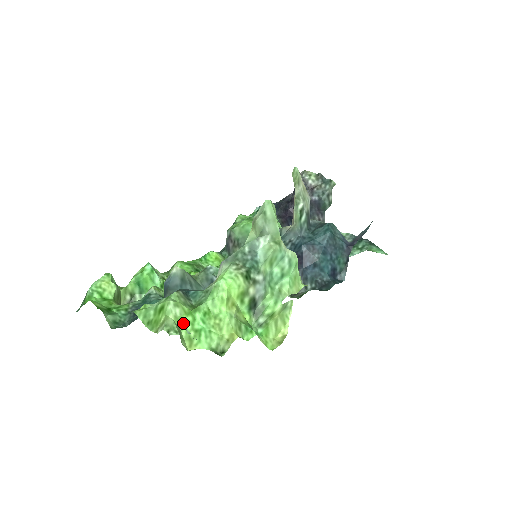
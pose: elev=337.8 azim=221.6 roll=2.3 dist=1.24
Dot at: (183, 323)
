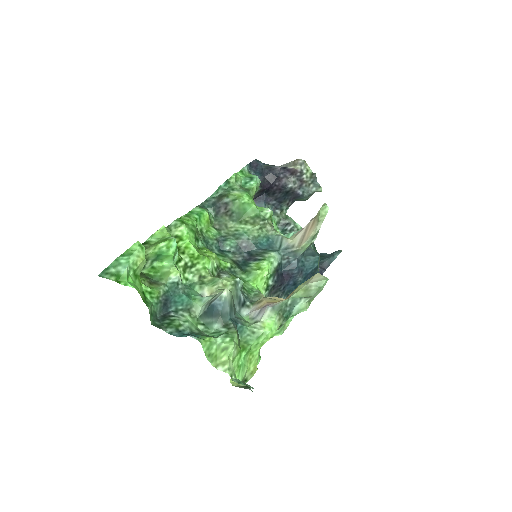
Dot at: (234, 361)
